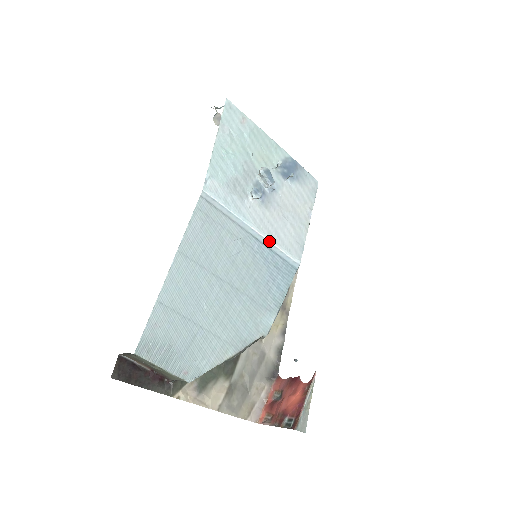
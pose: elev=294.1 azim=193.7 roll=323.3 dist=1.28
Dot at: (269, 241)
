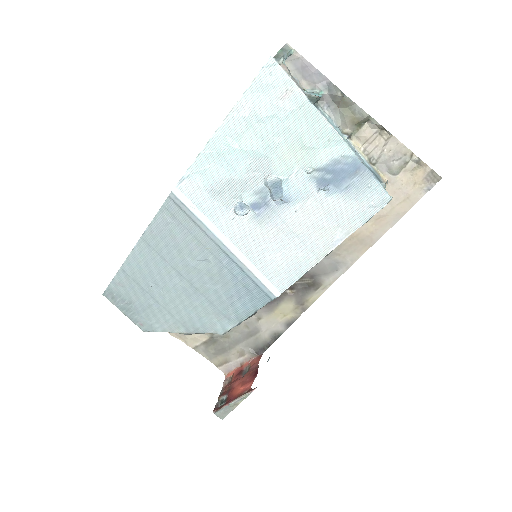
Dot at: (243, 262)
